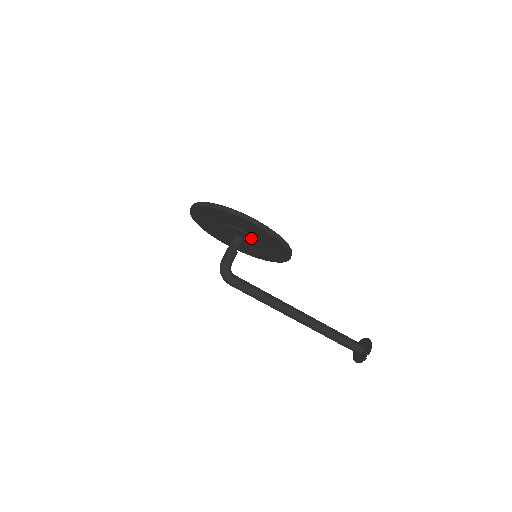
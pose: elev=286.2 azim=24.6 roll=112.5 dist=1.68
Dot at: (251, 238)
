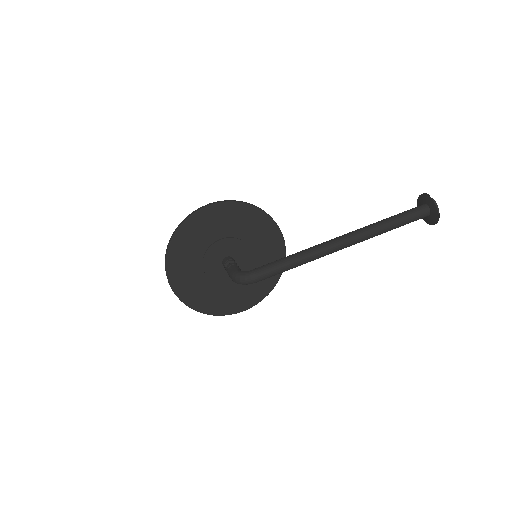
Dot at: (230, 242)
